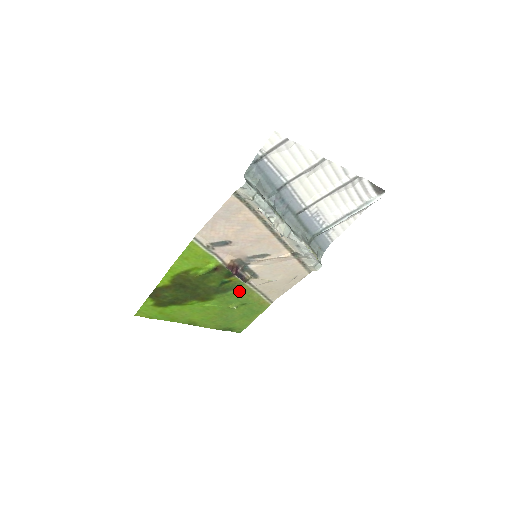
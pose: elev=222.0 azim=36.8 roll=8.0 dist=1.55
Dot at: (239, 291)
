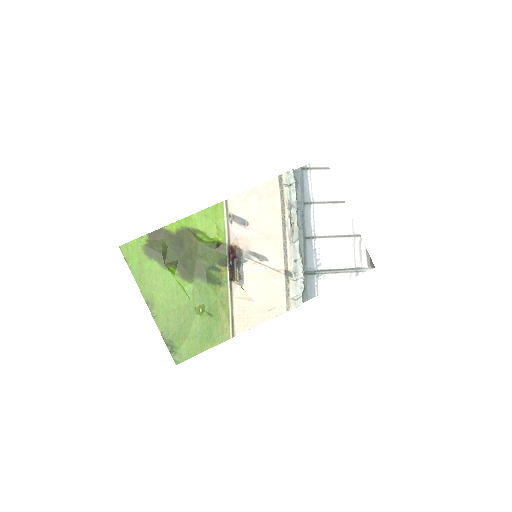
Dot at: (217, 292)
